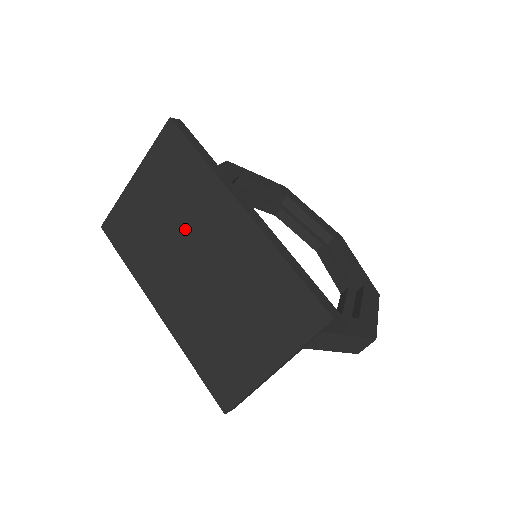
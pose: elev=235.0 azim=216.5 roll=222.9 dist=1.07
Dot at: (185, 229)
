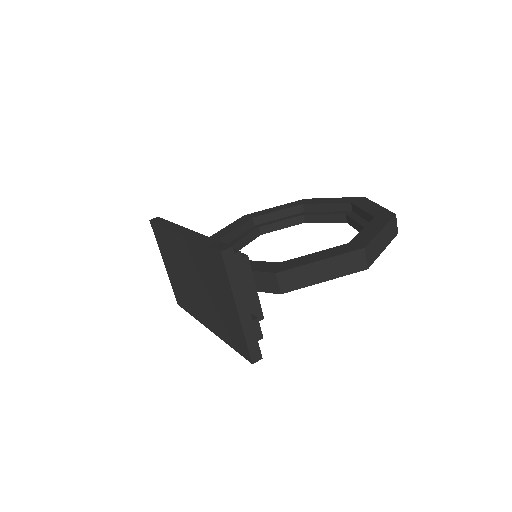
Dot at: (182, 269)
